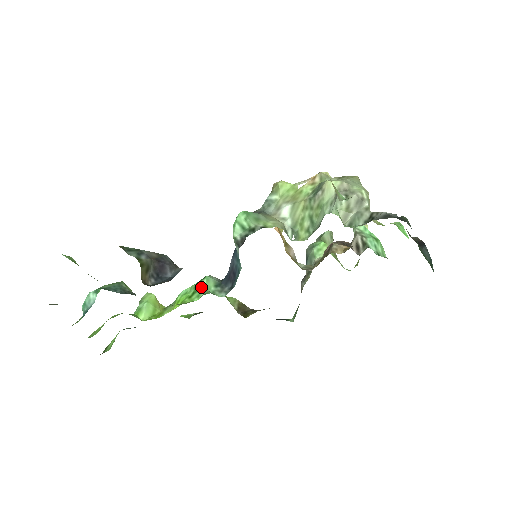
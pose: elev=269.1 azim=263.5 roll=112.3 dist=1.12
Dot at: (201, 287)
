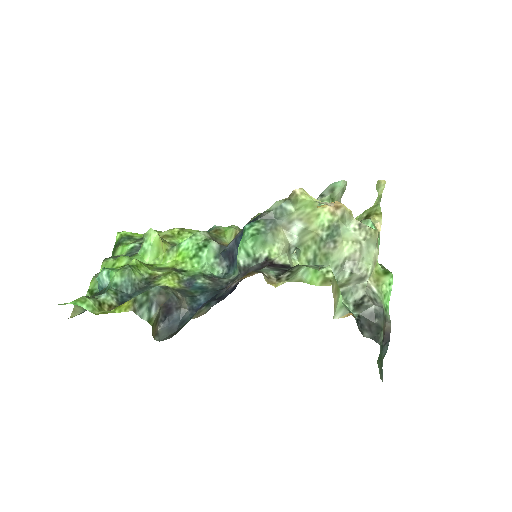
Dot at: (202, 255)
